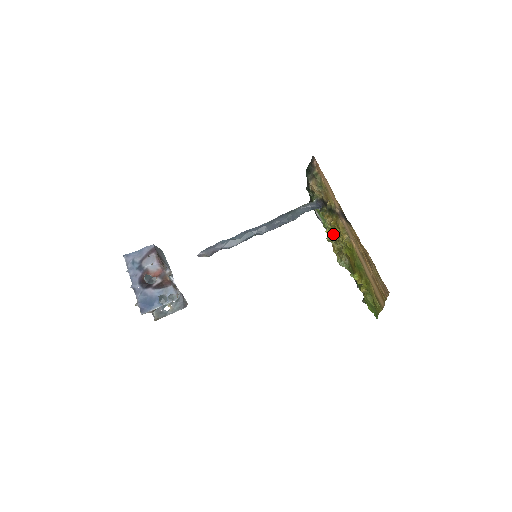
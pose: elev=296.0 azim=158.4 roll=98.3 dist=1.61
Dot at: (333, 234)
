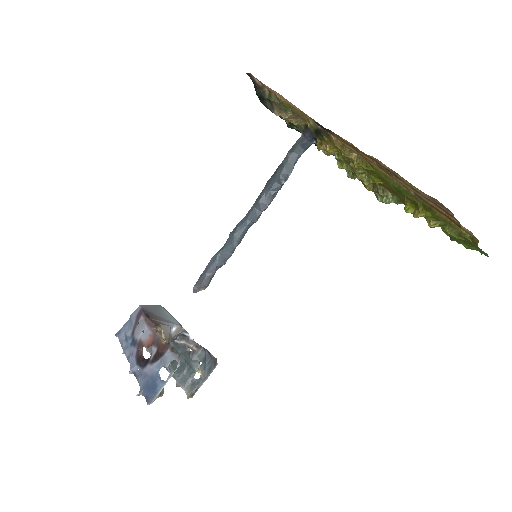
Dot at: (345, 164)
